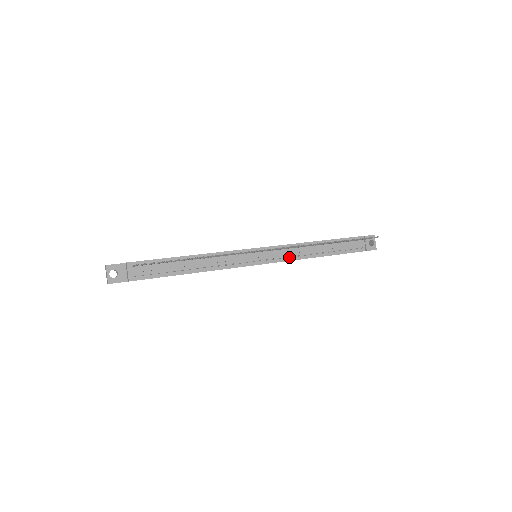
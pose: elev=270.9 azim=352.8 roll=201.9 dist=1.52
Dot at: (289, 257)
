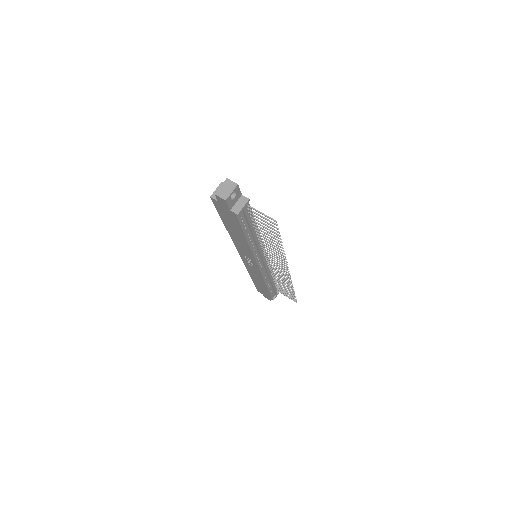
Dot at: (264, 274)
